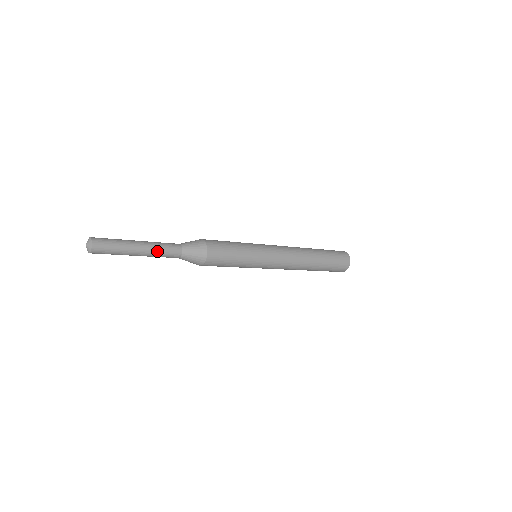
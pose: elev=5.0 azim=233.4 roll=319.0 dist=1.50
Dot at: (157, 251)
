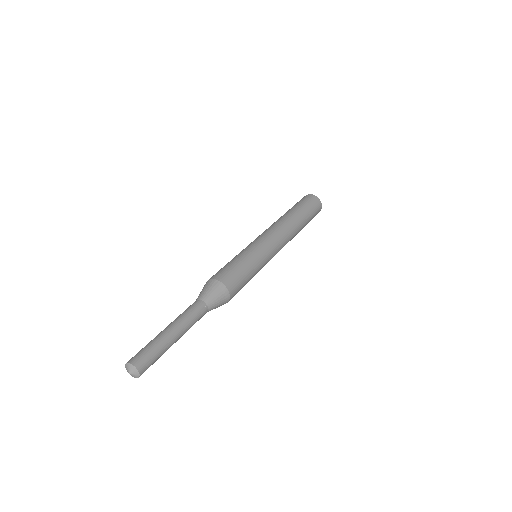
Dot at: occluded
